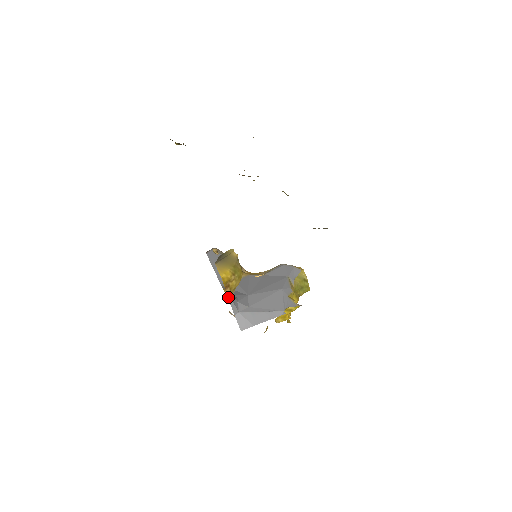
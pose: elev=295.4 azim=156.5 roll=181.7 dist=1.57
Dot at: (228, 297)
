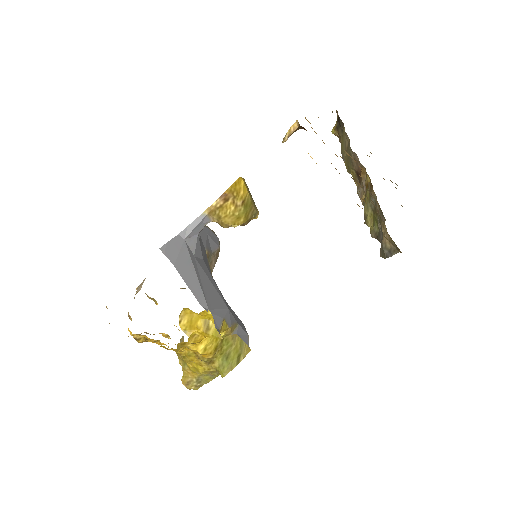
Dot at: (206, 211)
